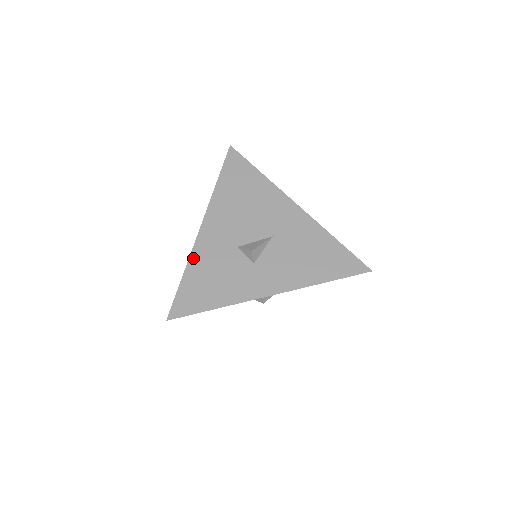
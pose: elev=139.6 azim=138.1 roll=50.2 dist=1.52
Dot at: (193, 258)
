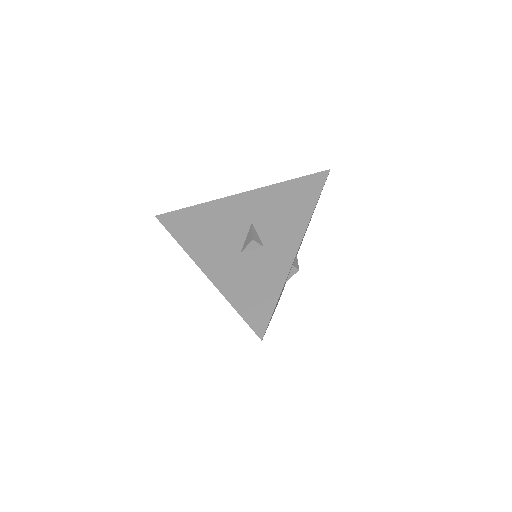
Dot at: (224, 291)
